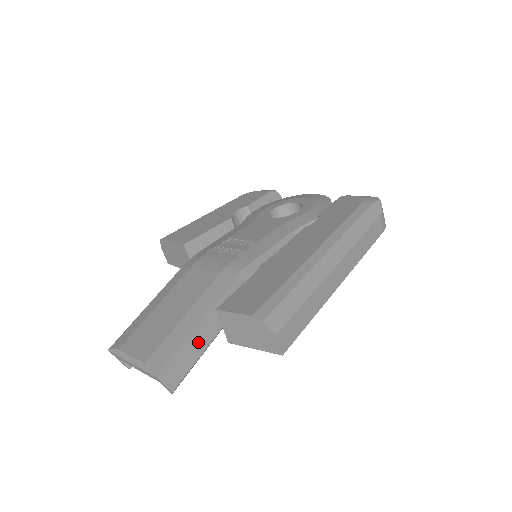
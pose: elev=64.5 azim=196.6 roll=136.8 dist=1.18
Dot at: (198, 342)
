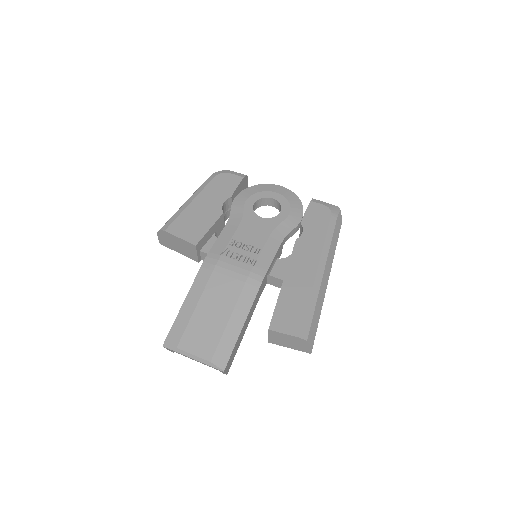
Dot at: (240, 339)
